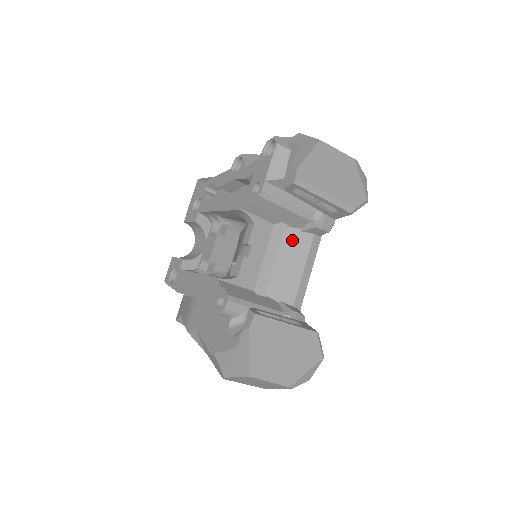
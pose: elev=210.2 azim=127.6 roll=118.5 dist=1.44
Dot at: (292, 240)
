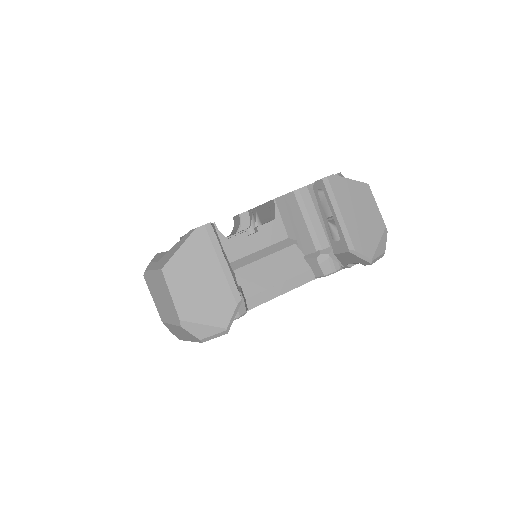
Dot at: (291, 256)
